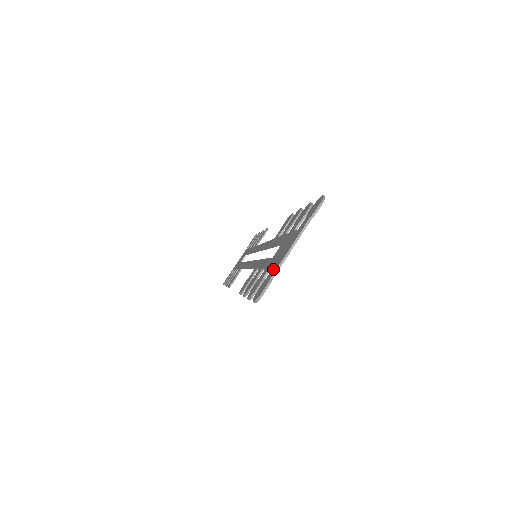
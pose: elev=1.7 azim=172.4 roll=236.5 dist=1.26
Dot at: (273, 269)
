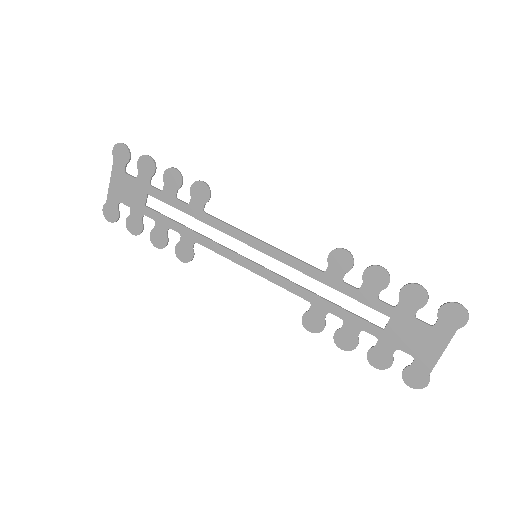
Dot at: (421, 363)
